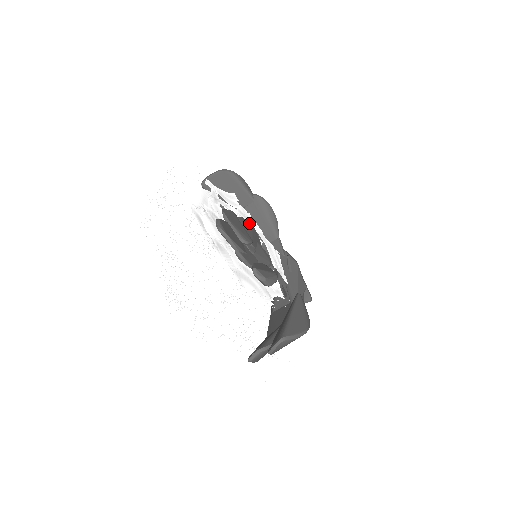
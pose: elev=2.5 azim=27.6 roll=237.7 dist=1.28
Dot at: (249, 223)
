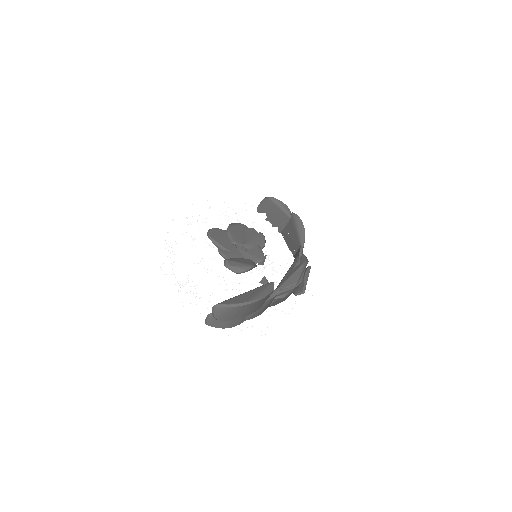
Dot at: (259, 232)
